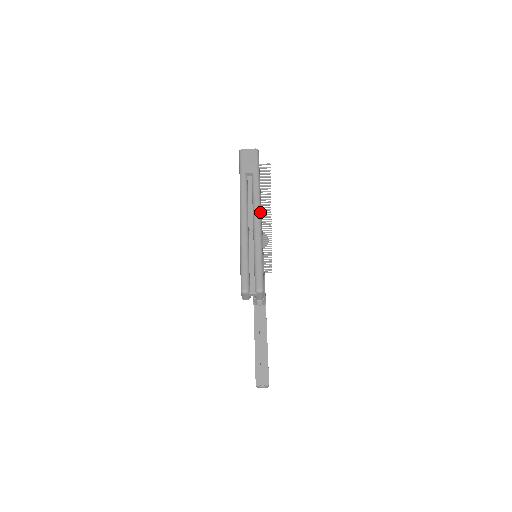
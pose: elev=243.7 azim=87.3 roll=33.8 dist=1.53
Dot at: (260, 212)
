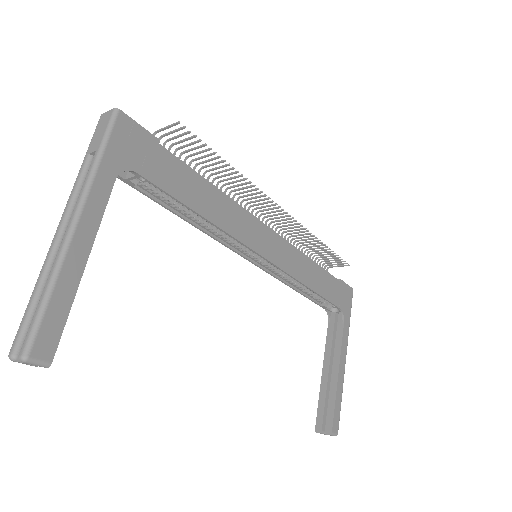
Dot at: (77, 217)
